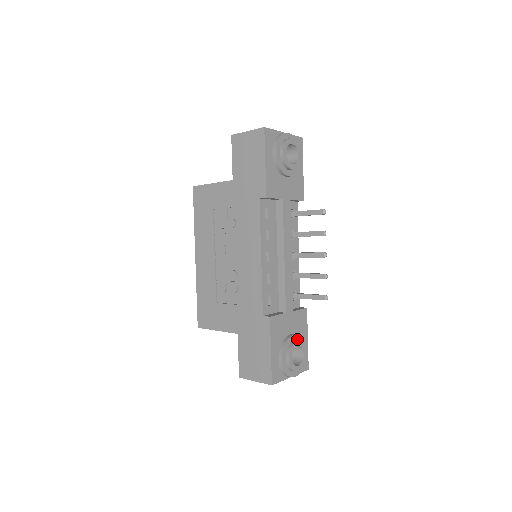
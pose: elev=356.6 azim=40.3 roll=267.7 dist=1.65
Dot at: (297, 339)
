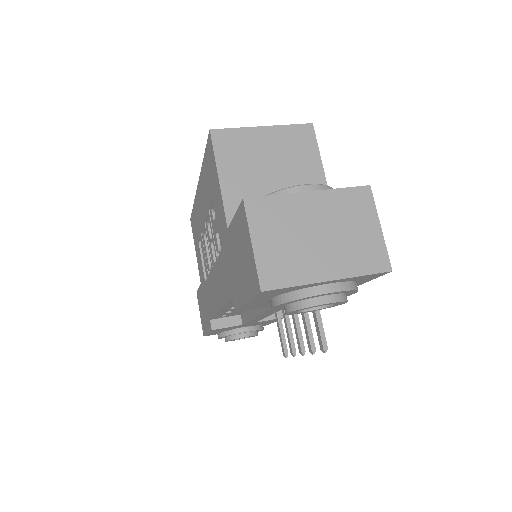
Dot at: (250, 331)
